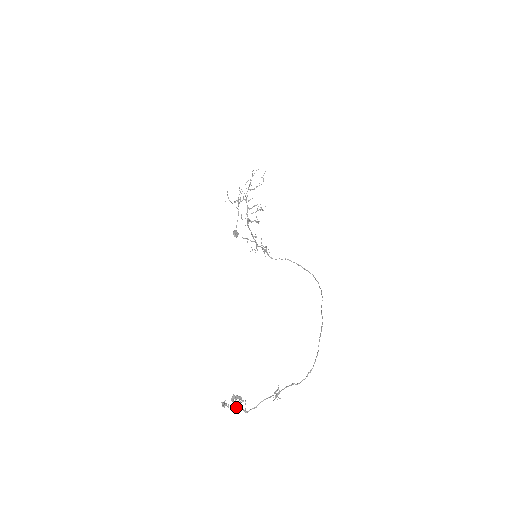
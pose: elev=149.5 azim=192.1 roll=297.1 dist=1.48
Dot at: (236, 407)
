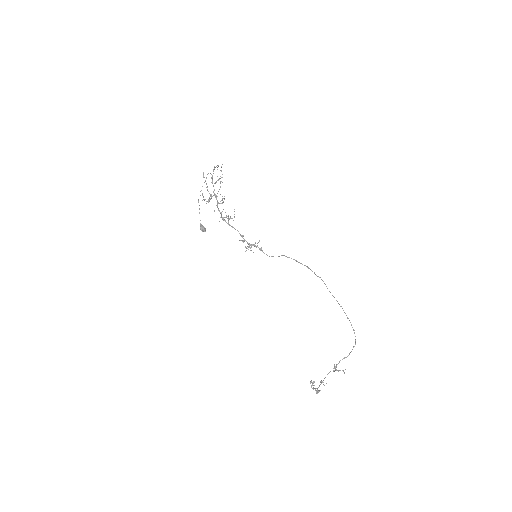
Dot at: occluded
